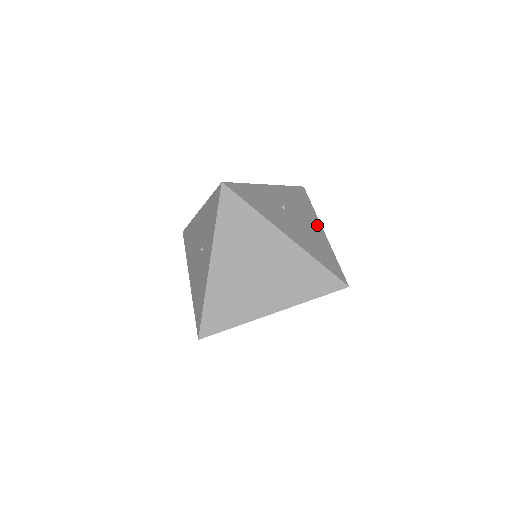
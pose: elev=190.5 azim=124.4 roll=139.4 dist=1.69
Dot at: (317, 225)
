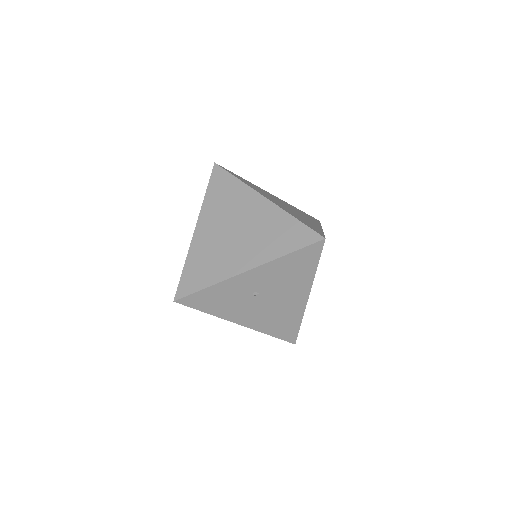
Dot at: (302, 294)
